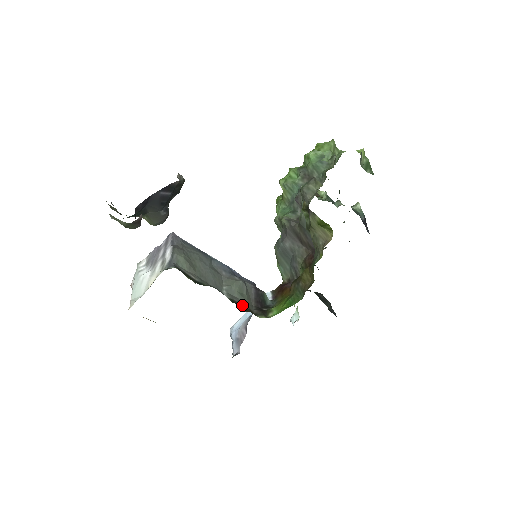
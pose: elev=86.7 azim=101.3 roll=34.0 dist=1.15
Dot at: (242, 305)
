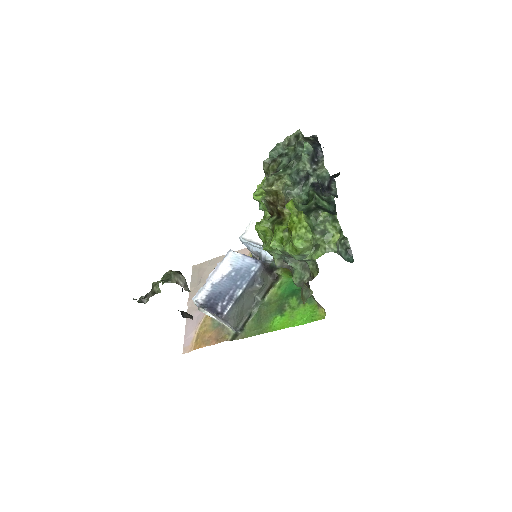
Dot at: (267, 290)
